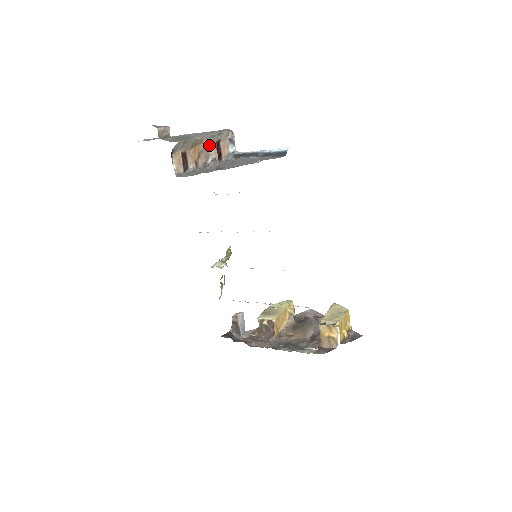
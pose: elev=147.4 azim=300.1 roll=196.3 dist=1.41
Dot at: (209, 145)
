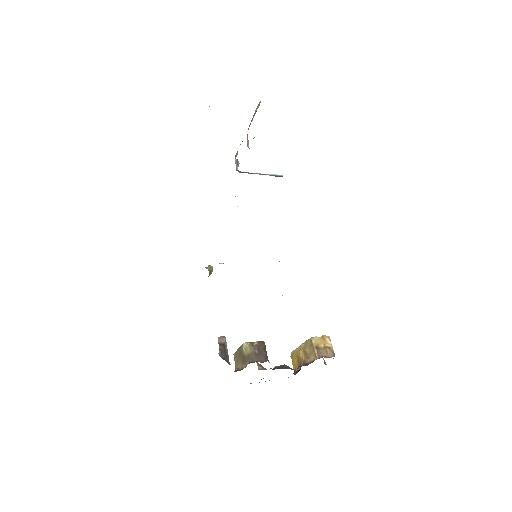
Dot at: occluded
